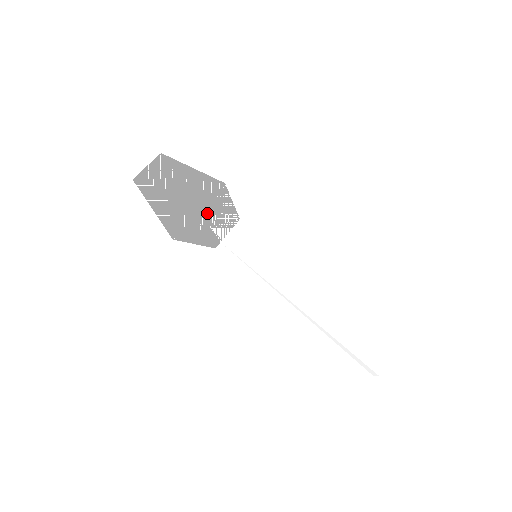
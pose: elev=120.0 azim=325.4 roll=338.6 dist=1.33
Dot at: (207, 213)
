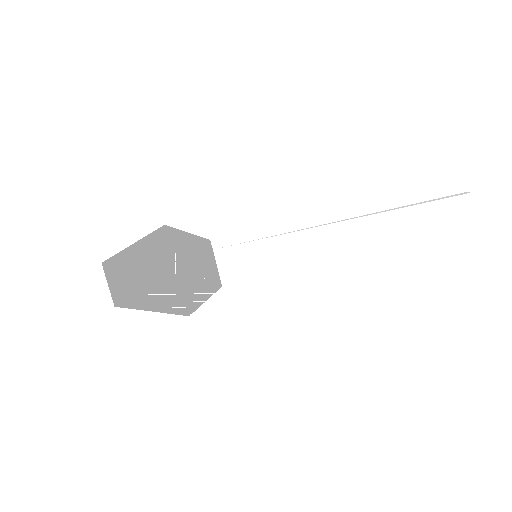
Dot at: (183, 272)
